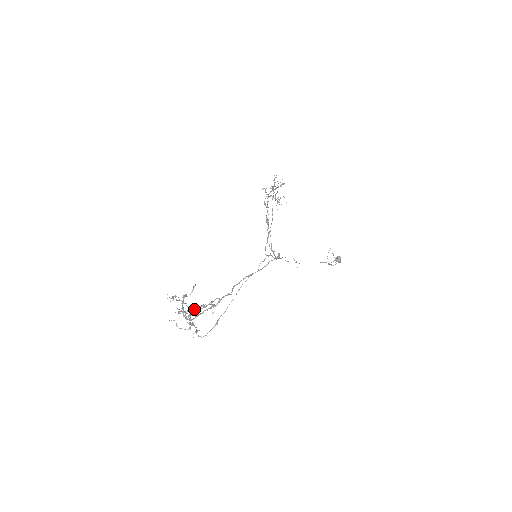
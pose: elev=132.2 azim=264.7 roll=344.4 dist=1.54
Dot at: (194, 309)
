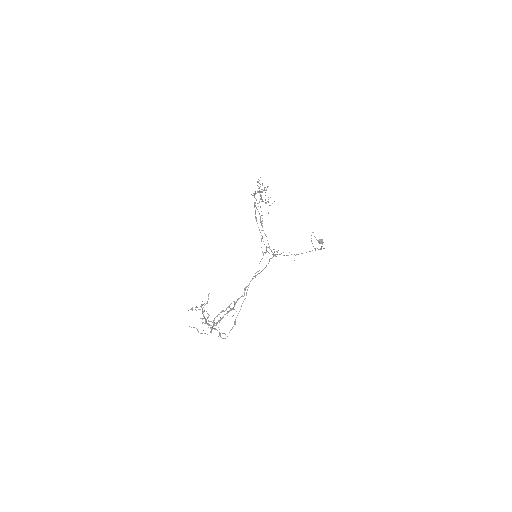
Dot at: (216, 316)
